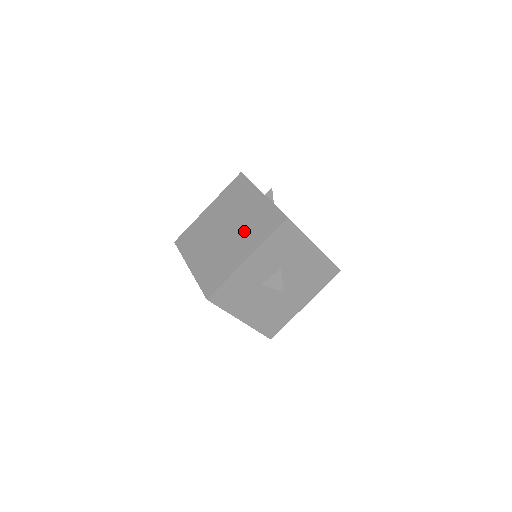
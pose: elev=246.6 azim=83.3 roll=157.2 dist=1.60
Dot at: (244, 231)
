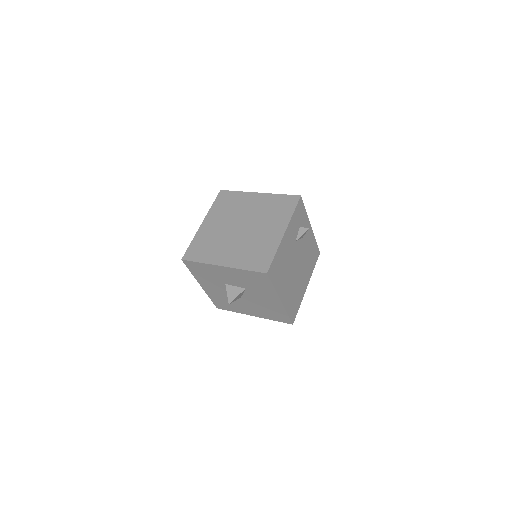
Dot at: (245, 245)
